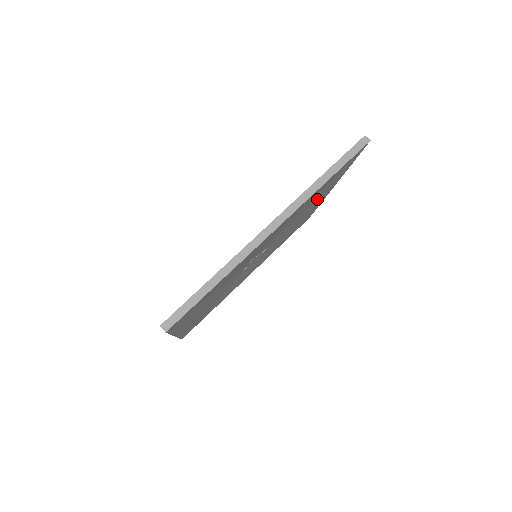
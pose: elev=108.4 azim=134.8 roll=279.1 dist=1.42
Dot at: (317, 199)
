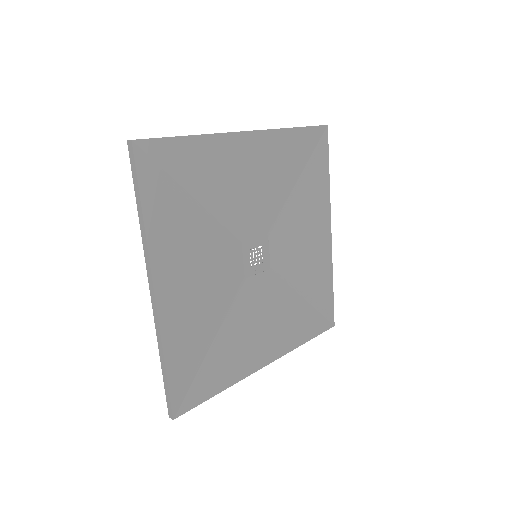
Dot at: (311, 215)
